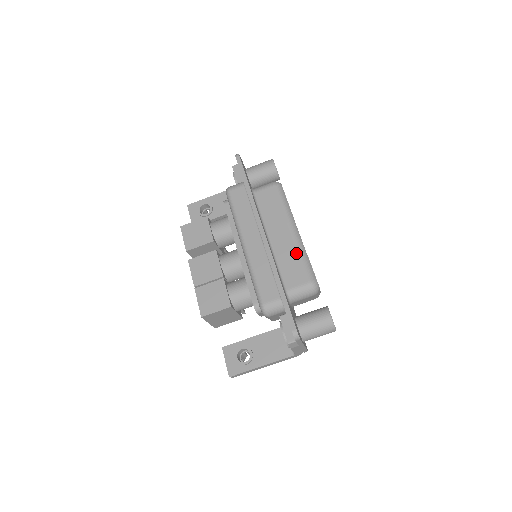
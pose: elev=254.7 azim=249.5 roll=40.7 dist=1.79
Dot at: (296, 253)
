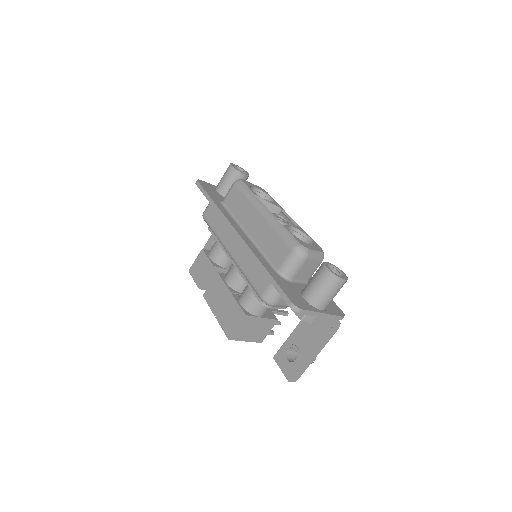
Dot at: (271, 231)
